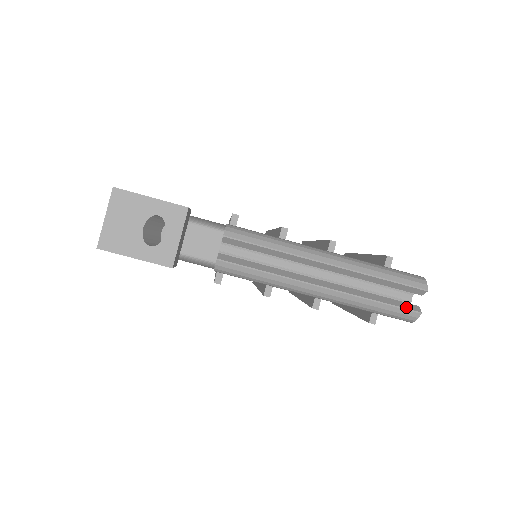
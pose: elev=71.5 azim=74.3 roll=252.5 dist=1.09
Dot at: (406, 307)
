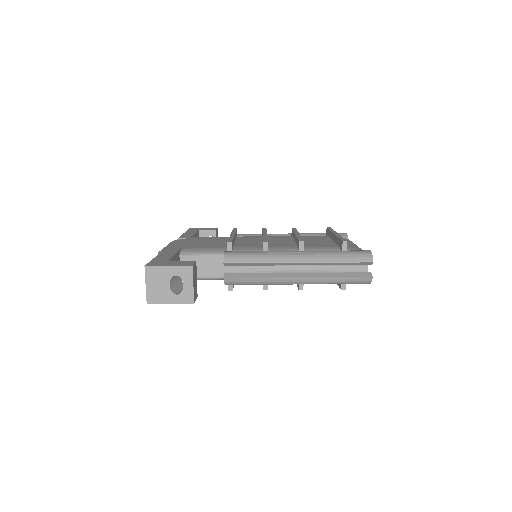
Dot at: (361, 276)
